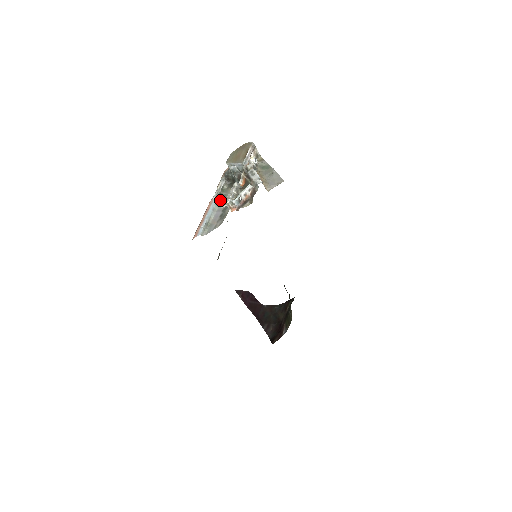
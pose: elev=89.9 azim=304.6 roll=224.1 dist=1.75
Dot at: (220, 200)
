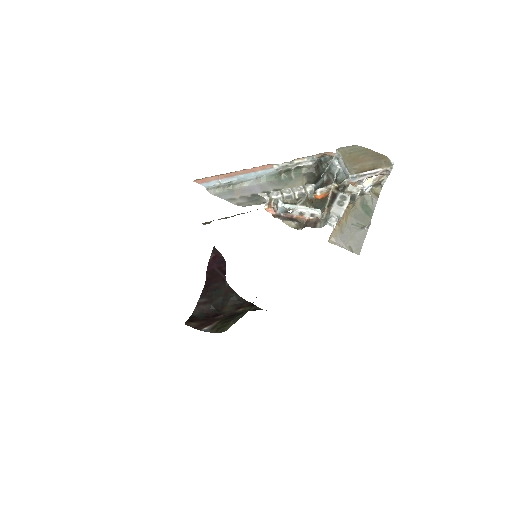
Dot at: (279, 176)
